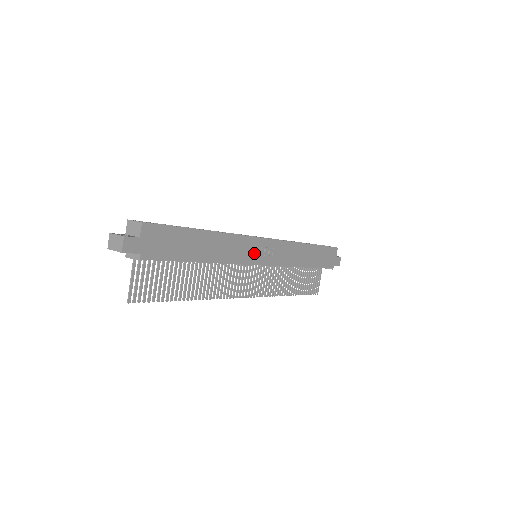
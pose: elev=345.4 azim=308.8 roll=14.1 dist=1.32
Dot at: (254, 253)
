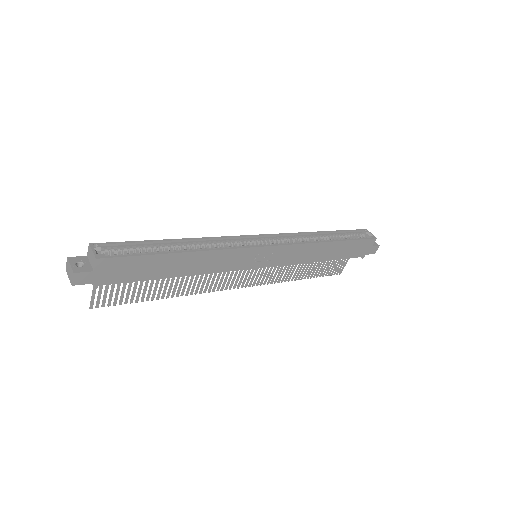
Dot at: (248, 261)
